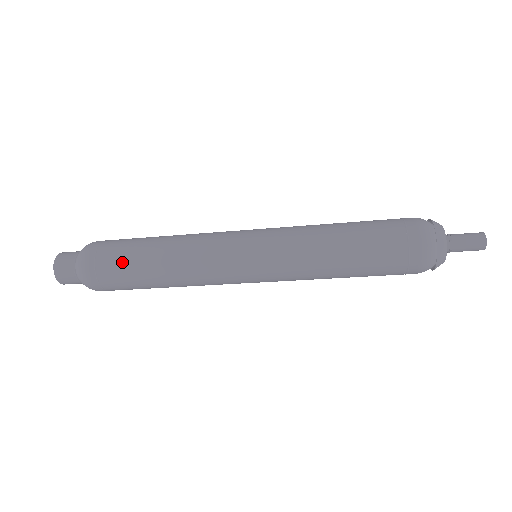
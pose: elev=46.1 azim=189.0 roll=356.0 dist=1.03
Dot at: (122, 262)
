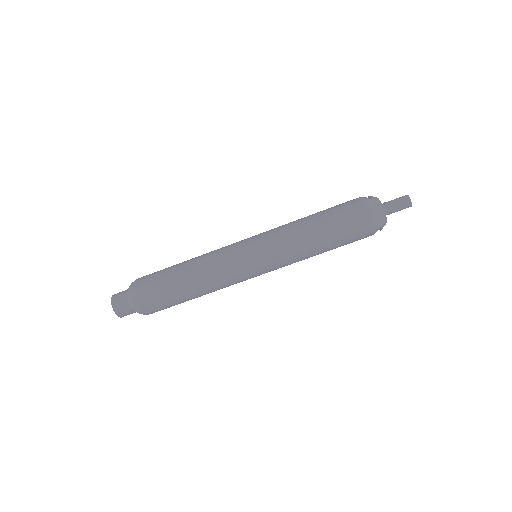
Dot at: (160, 278)
